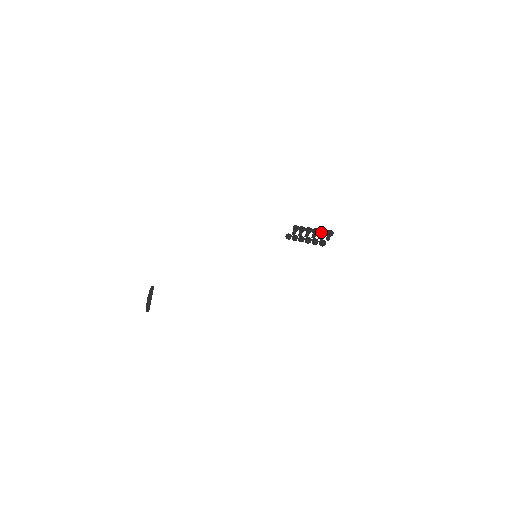
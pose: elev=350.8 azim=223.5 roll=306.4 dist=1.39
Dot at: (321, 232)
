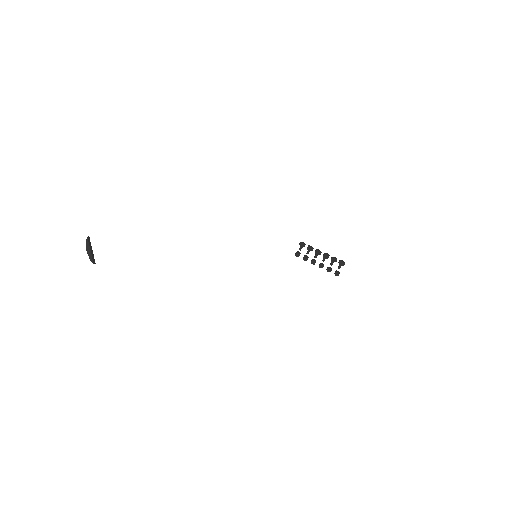
Dot at: (333, 261)
